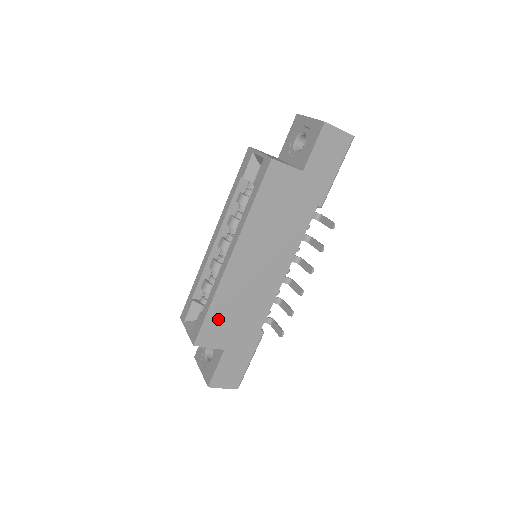
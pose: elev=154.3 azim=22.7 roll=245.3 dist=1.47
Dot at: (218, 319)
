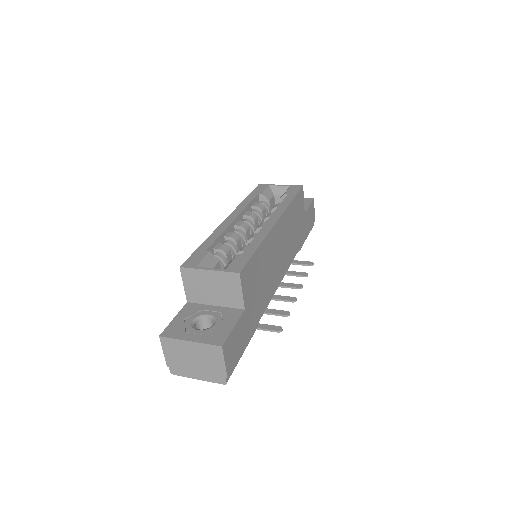
Dot at: (256, 267)
